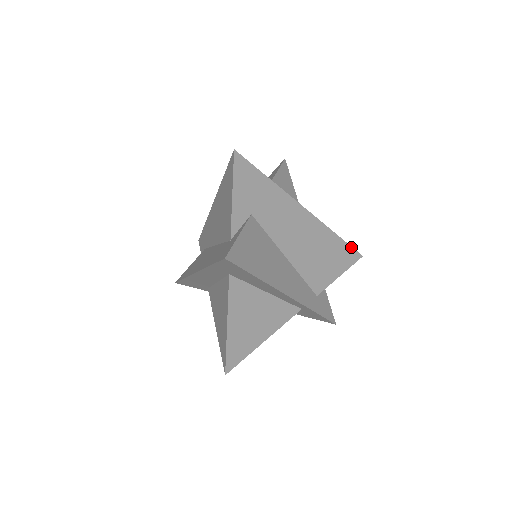
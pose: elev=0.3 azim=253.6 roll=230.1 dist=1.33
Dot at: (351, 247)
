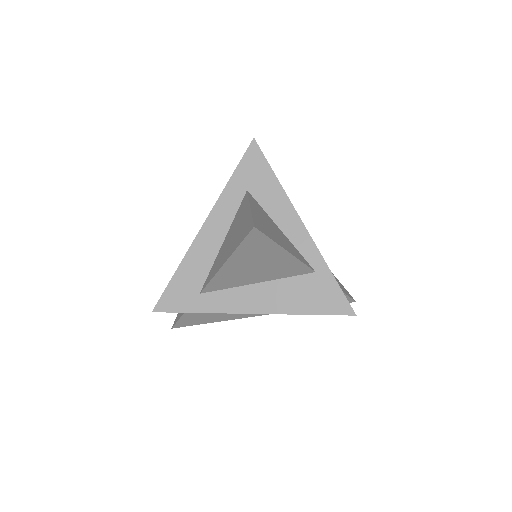
Dot at: (342, 285)
